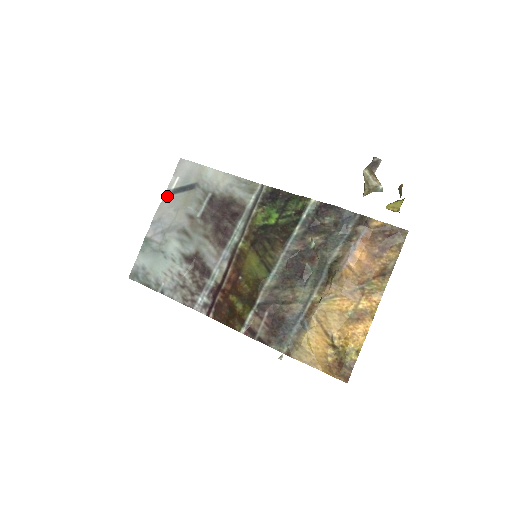
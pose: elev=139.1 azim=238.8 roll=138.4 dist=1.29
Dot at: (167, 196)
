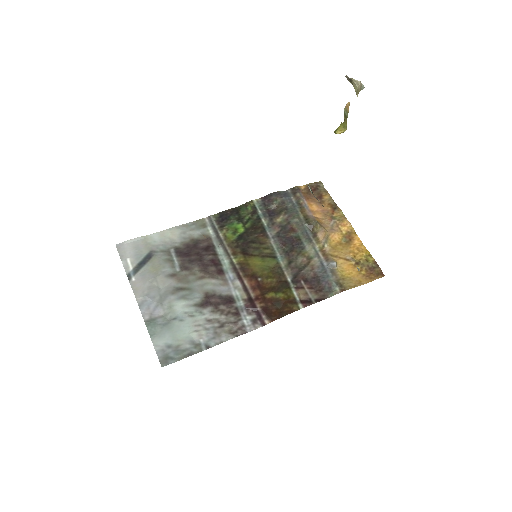
Dot at: (132, 278)
